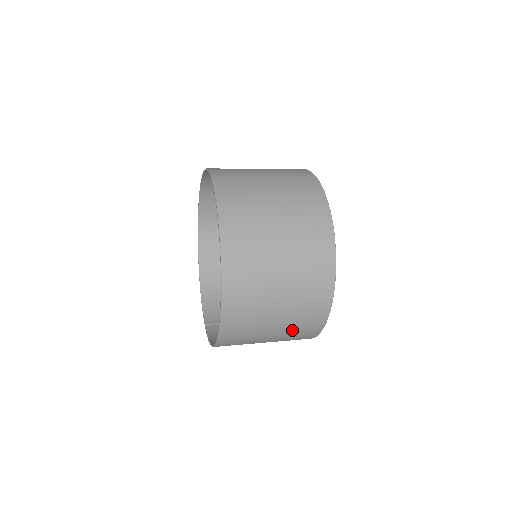
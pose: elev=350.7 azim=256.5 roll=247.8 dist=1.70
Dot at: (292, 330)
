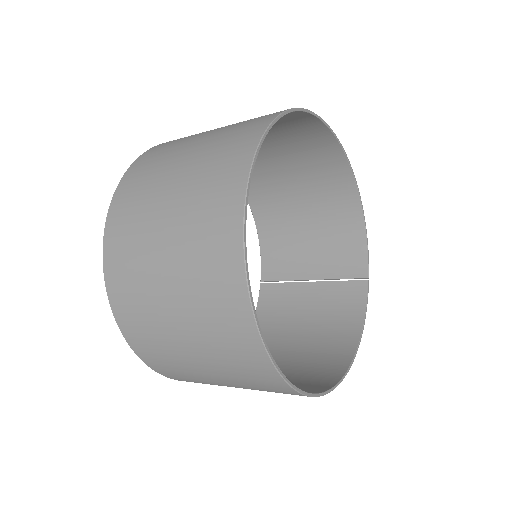
Dot at: occluded
